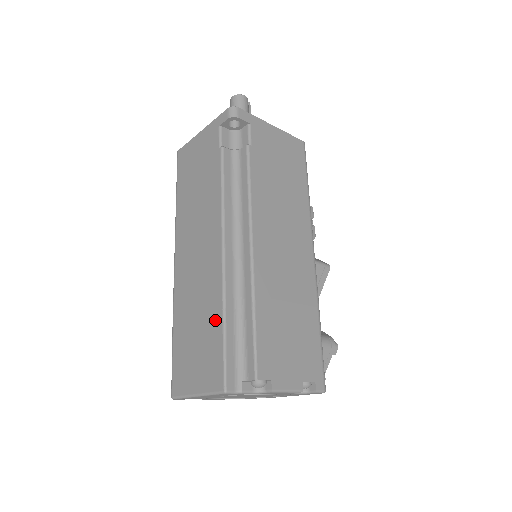
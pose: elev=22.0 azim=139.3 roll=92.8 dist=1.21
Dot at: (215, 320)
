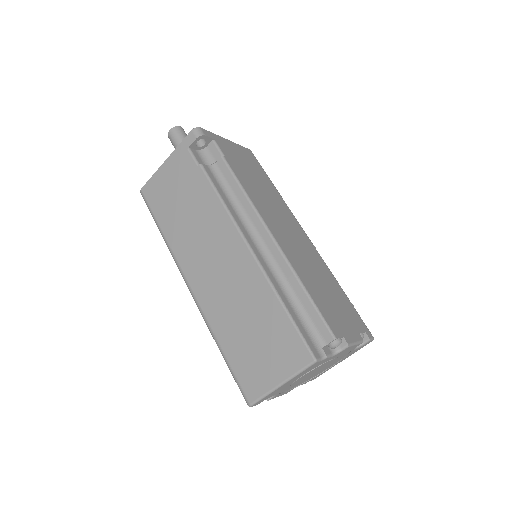
Dot at: (271, 308)
